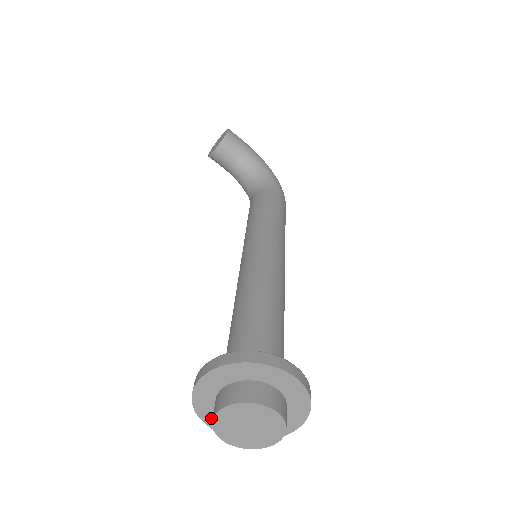
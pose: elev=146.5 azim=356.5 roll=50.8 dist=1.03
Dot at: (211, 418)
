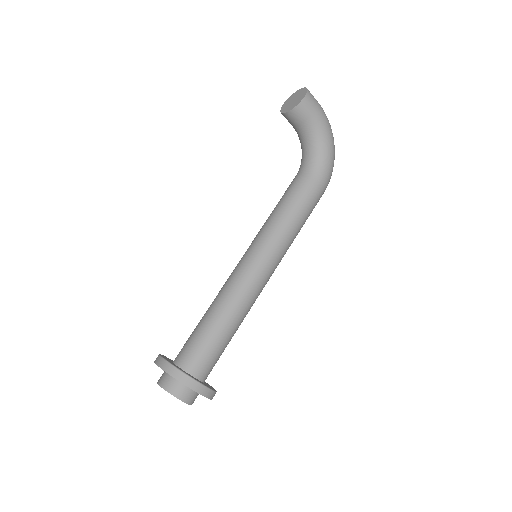
Dot at: occluded
